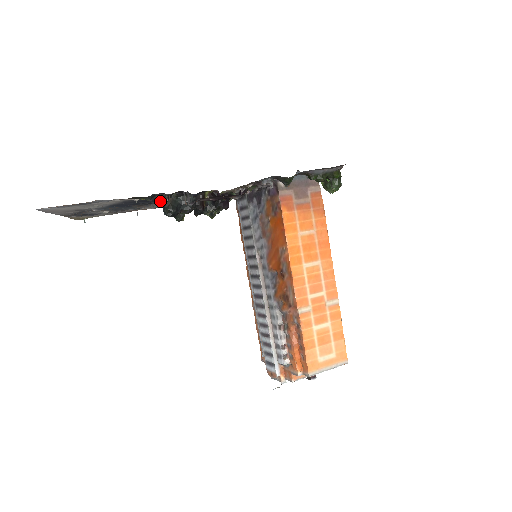
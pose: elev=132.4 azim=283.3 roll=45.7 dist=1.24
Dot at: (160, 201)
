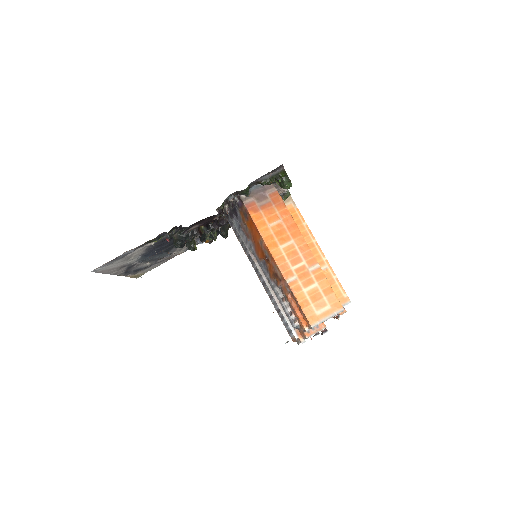
Dot at: occluded
